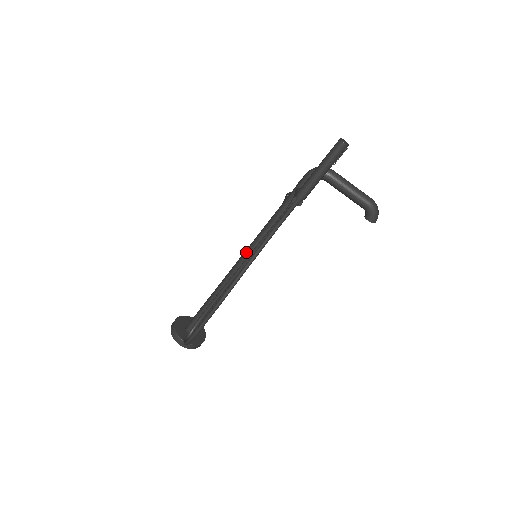
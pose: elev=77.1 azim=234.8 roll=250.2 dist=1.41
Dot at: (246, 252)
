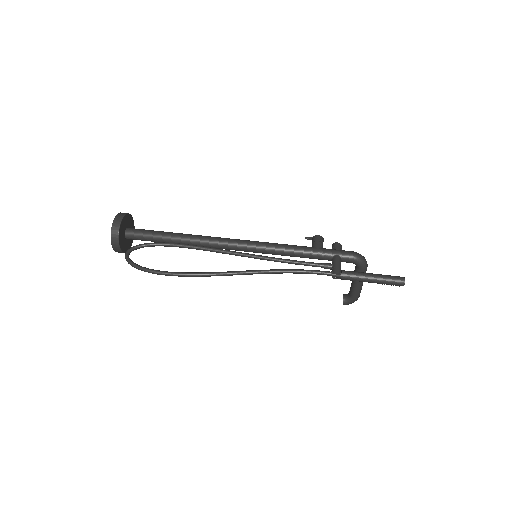
Dot at: (251, 245)
